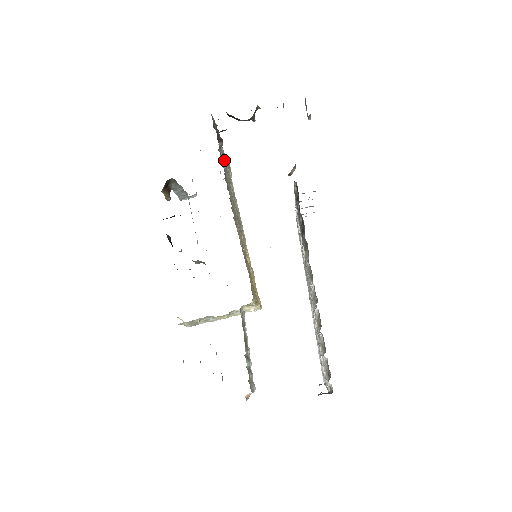
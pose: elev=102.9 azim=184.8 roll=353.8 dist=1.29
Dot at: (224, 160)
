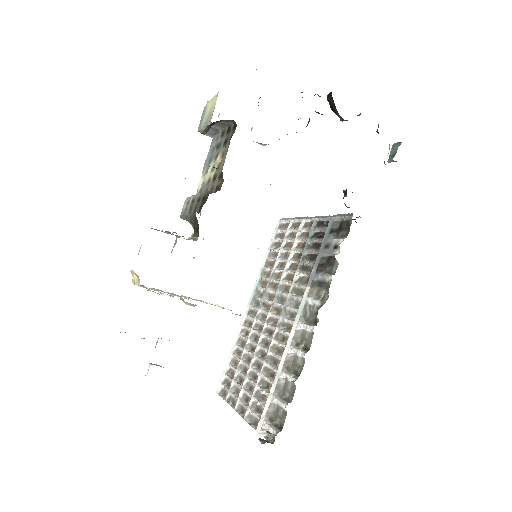
Dot at: occluded
